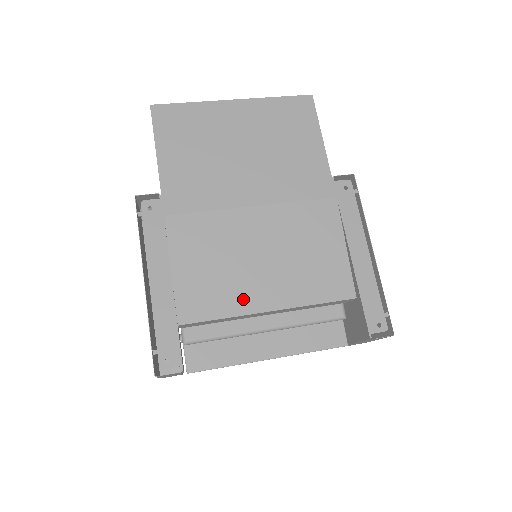
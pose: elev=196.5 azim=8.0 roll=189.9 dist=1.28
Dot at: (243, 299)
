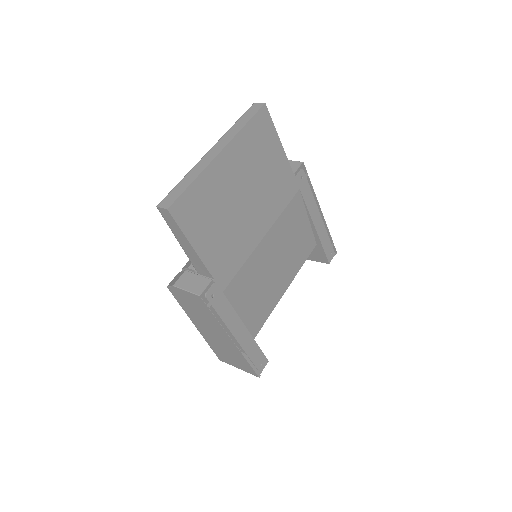
Dot at: (274, 297)
